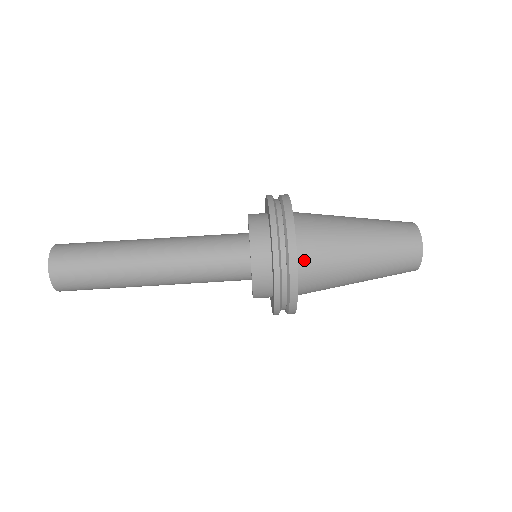
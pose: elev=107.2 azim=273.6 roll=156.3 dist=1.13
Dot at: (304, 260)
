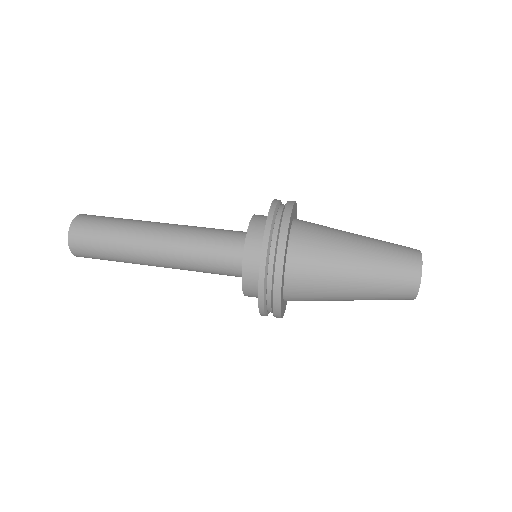
Dot at: (294, 271)
